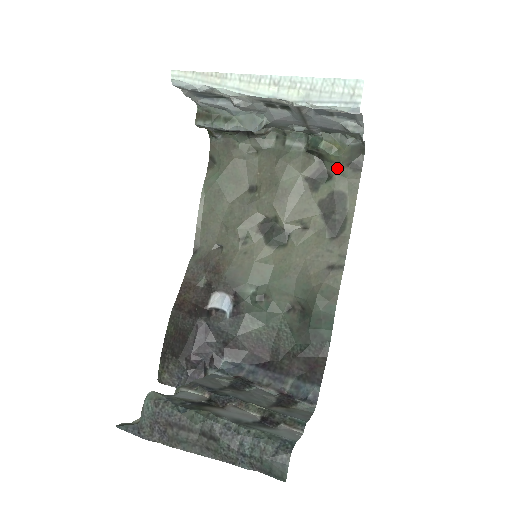
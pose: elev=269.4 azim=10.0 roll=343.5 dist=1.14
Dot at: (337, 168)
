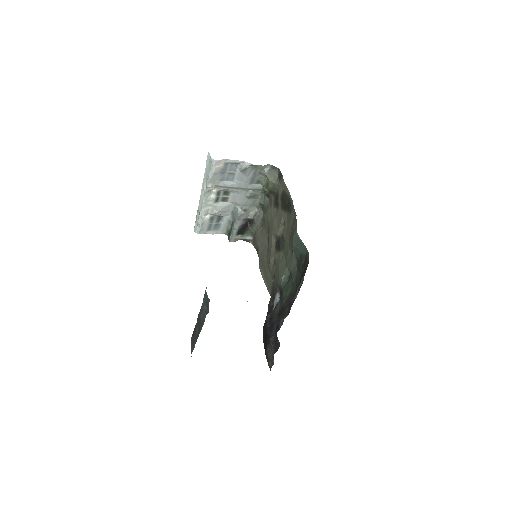
Dot at: (276, 187)
